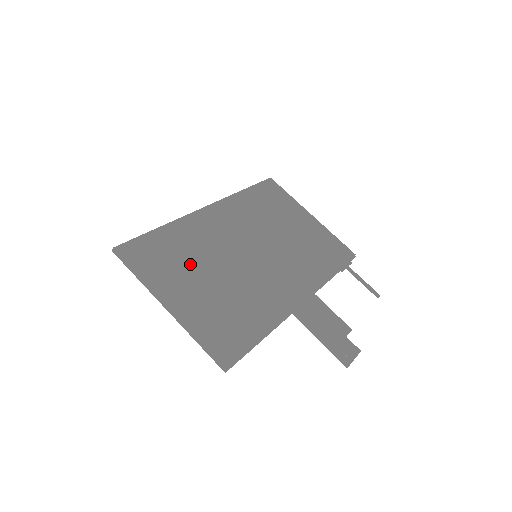
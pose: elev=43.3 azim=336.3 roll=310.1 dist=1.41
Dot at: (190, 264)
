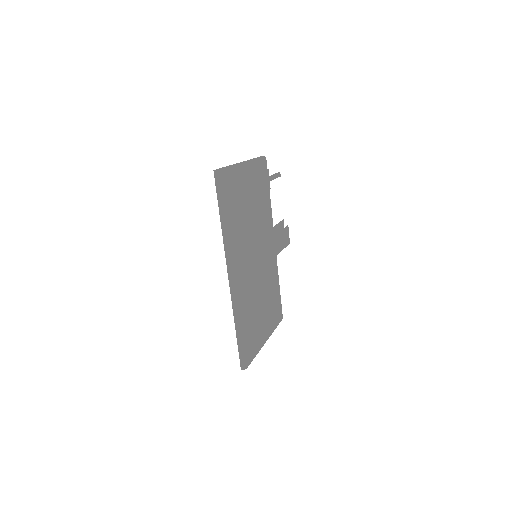
Dot at: (257, 317)
